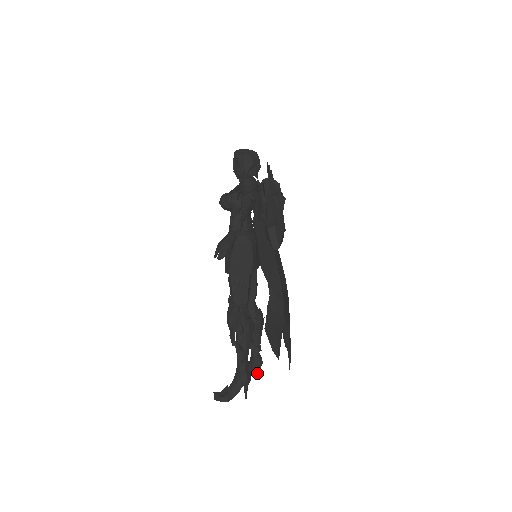
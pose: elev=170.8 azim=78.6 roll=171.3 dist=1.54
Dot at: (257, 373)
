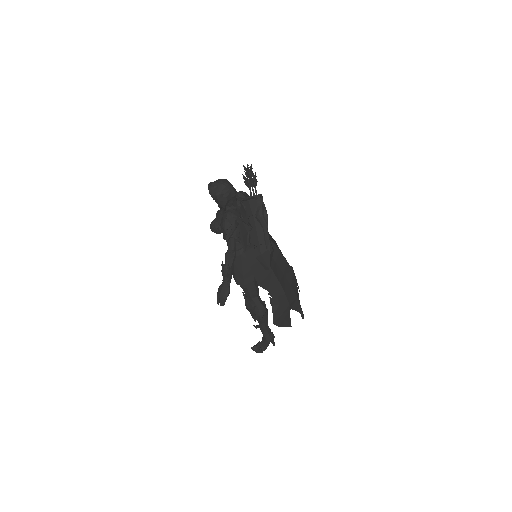
Dot at: occluded
